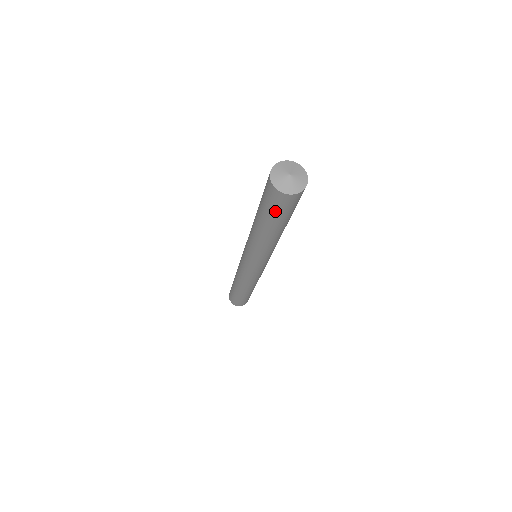
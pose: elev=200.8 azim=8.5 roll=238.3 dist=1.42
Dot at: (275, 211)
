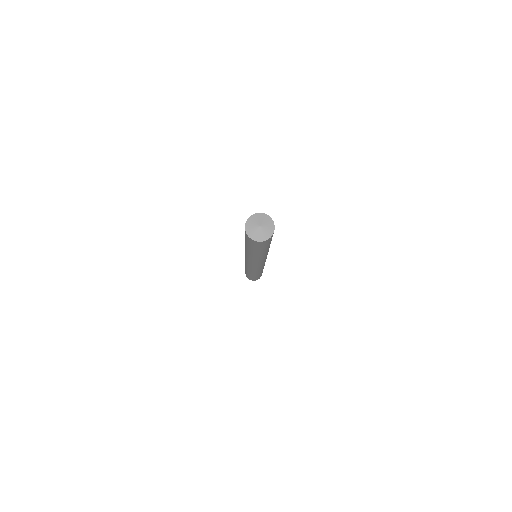
Dot at: occluded
